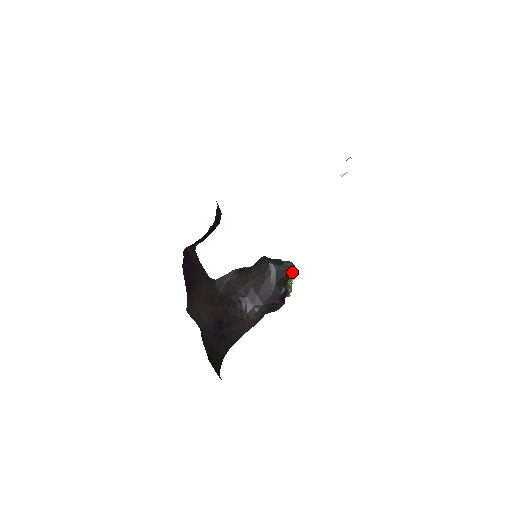
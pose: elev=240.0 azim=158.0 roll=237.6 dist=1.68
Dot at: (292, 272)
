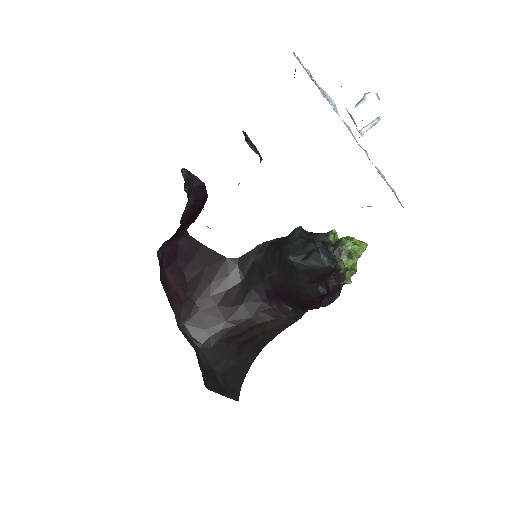
Dot at: (327, 271)
